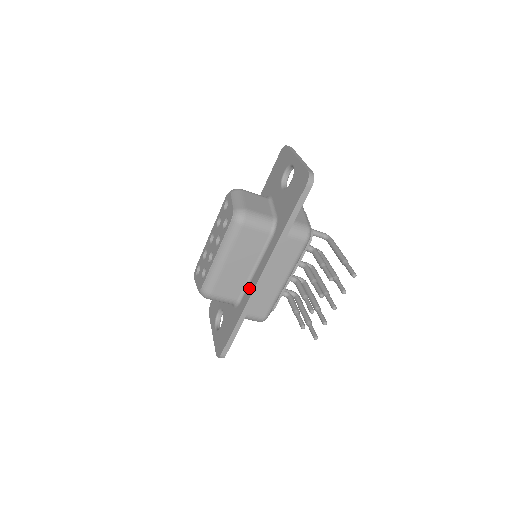
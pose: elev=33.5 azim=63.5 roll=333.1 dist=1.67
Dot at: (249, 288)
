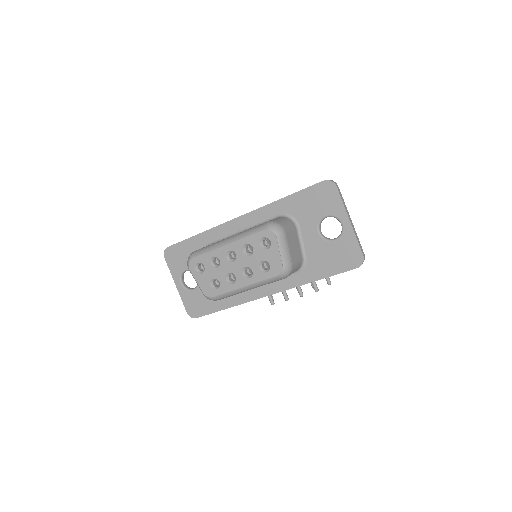
Dot at: (250, 292)
